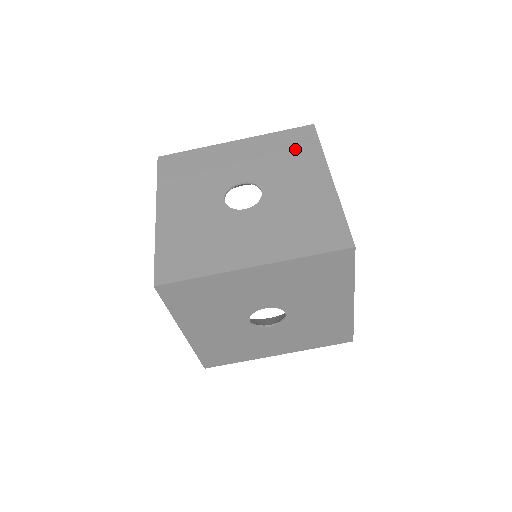
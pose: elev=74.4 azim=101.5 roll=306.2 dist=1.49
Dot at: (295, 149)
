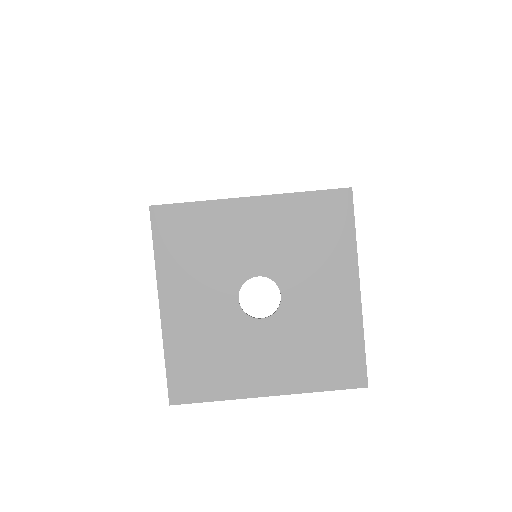
Dot at: occluded
